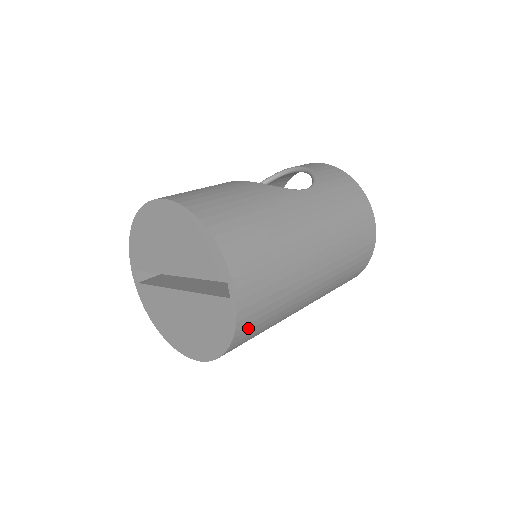
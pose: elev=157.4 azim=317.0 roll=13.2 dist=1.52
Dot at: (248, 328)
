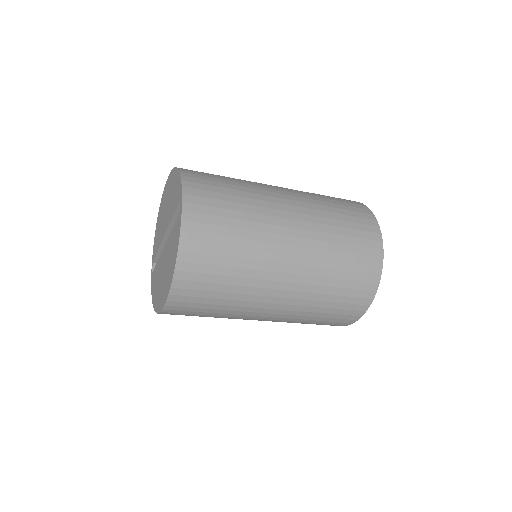
Dot at: (197, 249)
